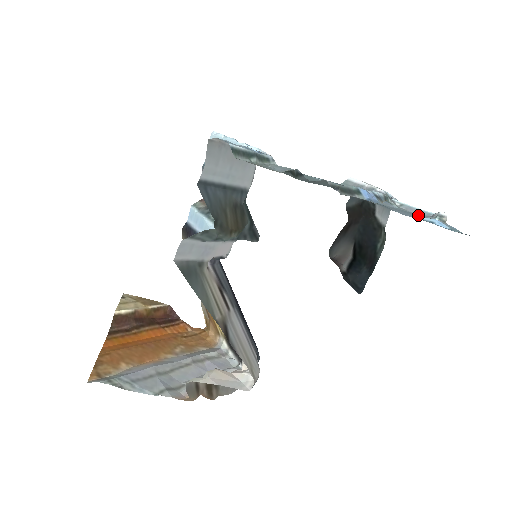
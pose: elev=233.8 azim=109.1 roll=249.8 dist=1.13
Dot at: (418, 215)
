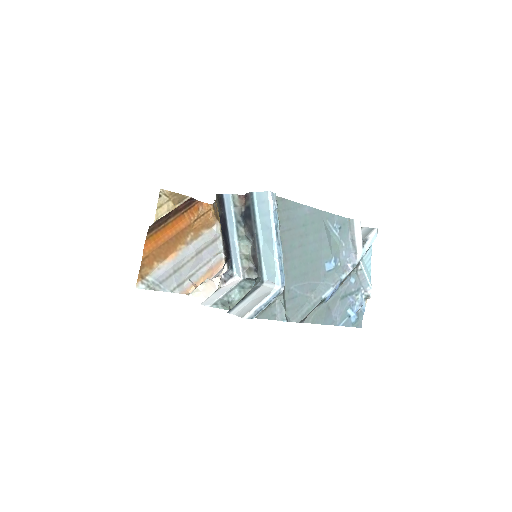
Dot at: (353, 299)
